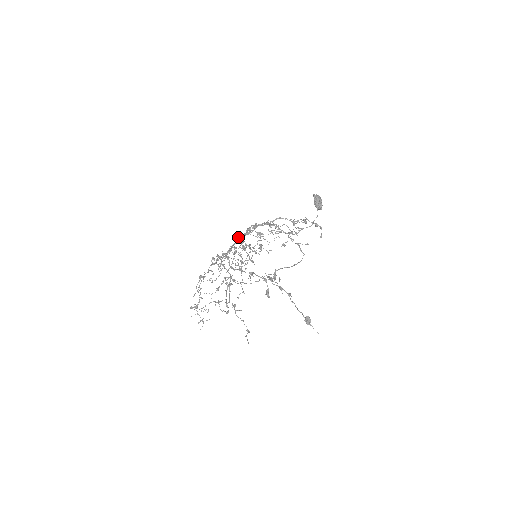
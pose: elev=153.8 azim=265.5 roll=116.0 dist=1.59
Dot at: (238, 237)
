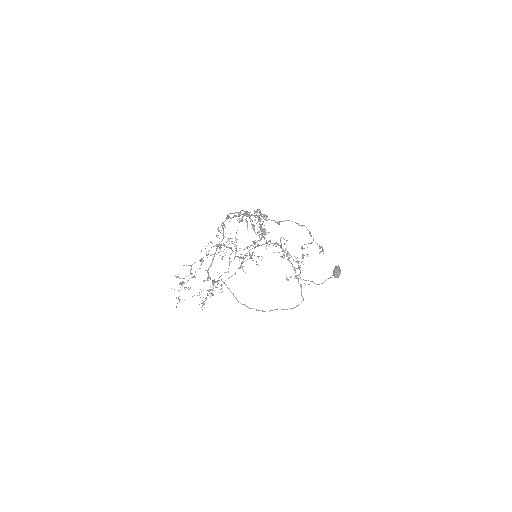
Dot at: (250, 245)
